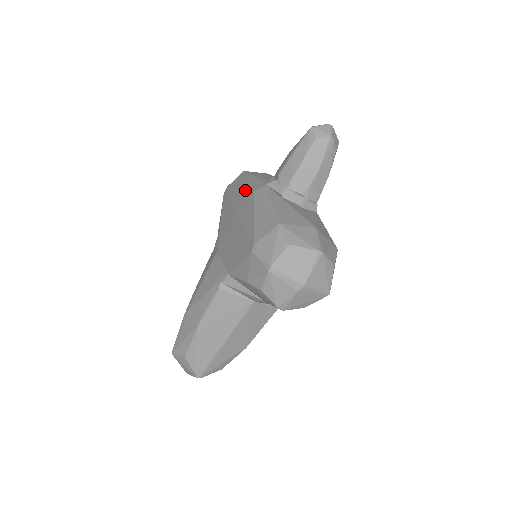
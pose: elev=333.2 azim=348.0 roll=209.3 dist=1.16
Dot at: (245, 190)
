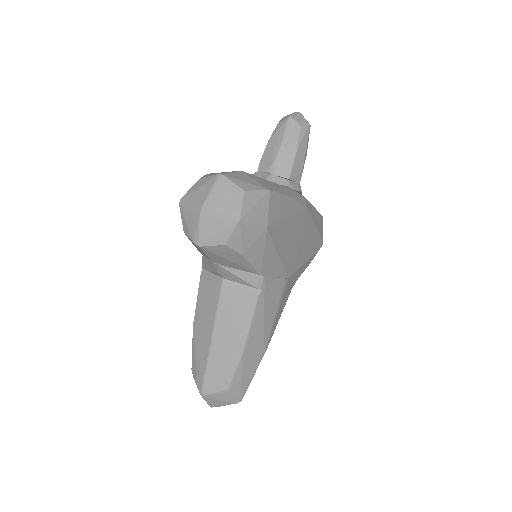
Dot at: occluded
